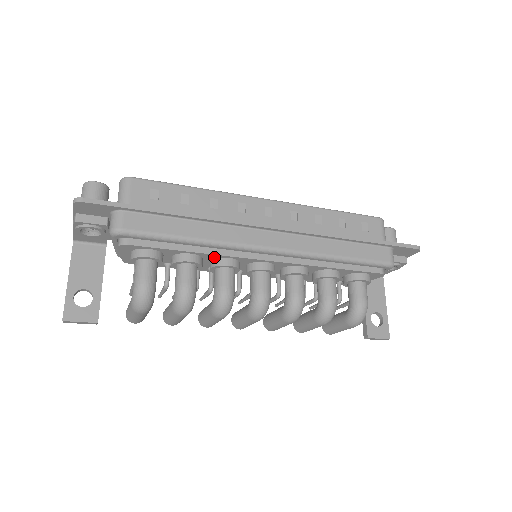
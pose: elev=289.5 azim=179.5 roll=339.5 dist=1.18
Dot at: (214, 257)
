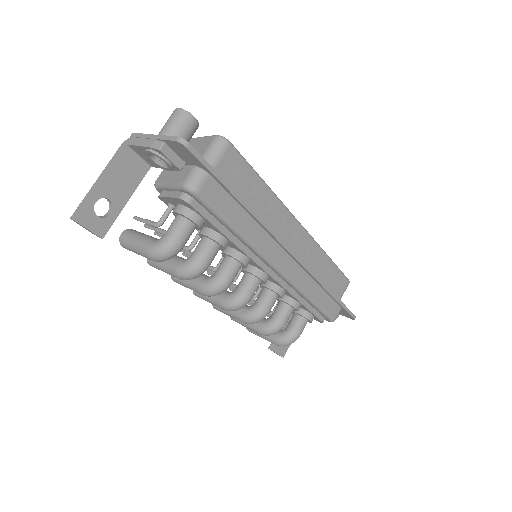
Dot at: (237, 249)
